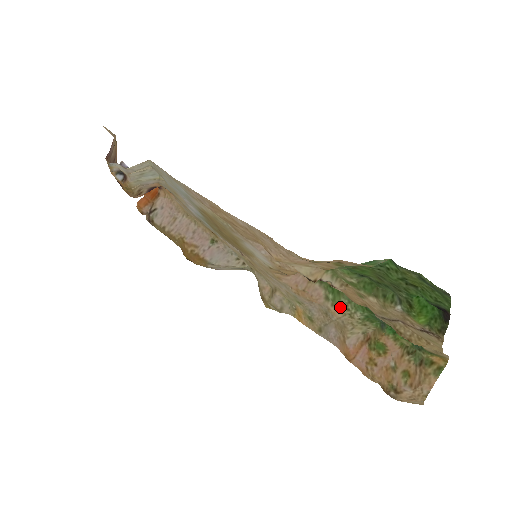
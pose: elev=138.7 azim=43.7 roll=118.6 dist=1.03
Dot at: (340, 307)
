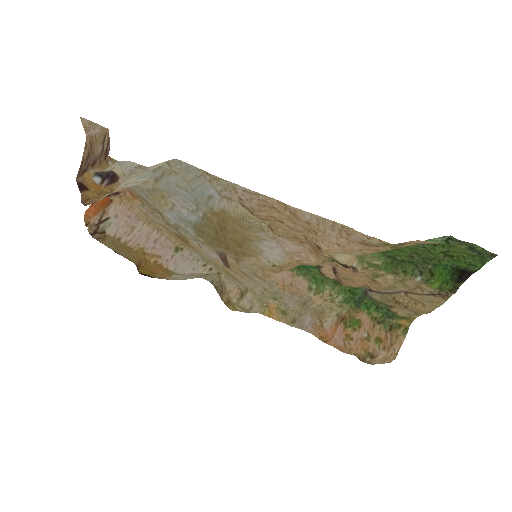
Dot at: (323, 294)
